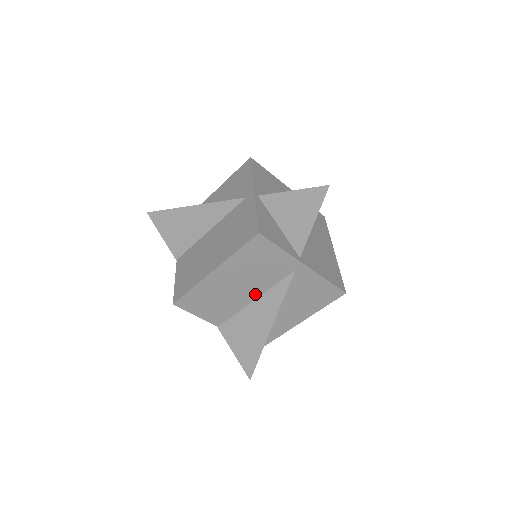
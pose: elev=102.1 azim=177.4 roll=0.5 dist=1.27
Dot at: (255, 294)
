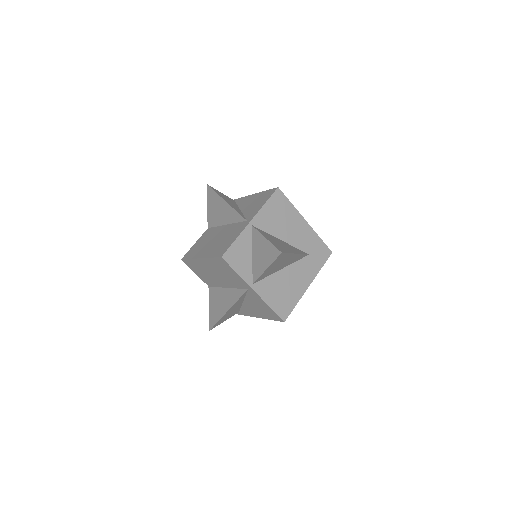
Dot at: (227, 285)
